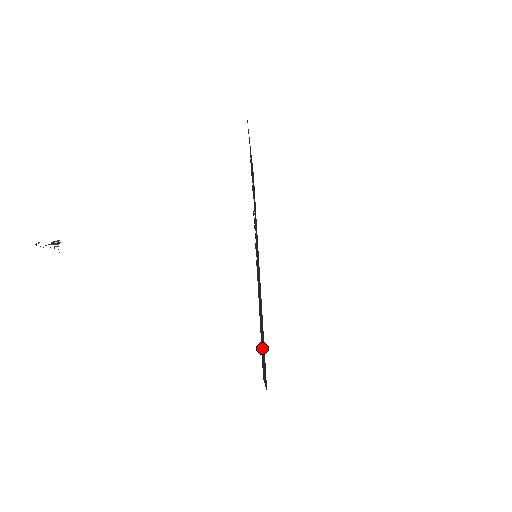
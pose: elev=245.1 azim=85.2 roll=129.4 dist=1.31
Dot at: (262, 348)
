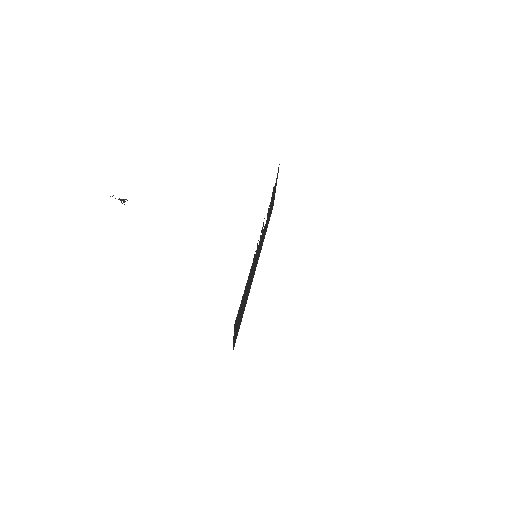
Dot at: occluded
